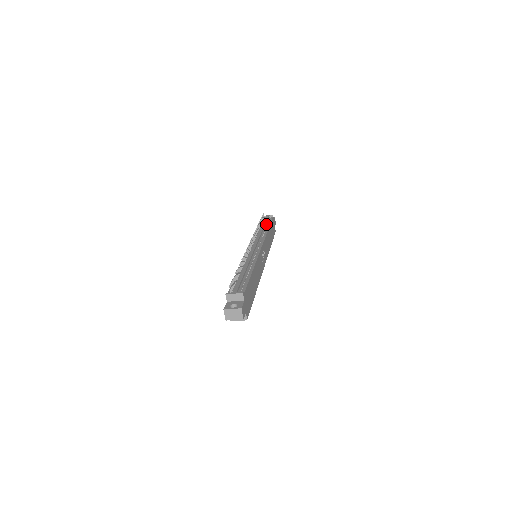
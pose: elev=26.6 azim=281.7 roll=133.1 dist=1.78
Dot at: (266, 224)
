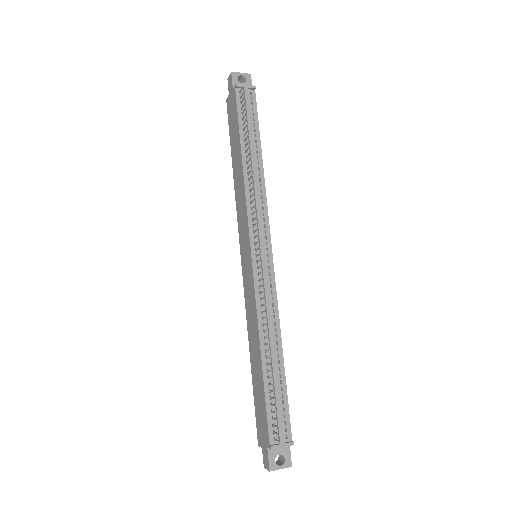
Dot at: (253, 134)
